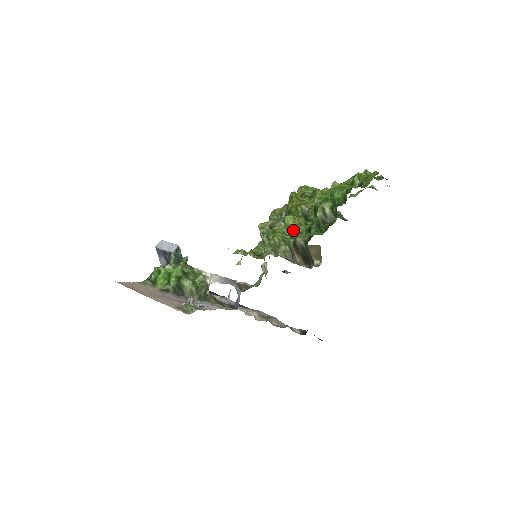
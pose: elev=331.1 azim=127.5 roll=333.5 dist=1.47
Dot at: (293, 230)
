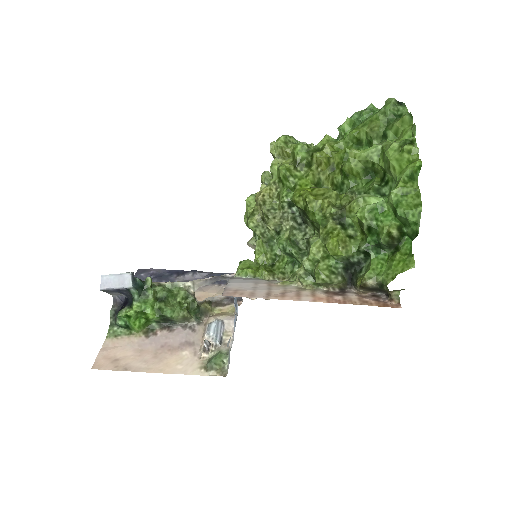
Dot at: (340, 256)
